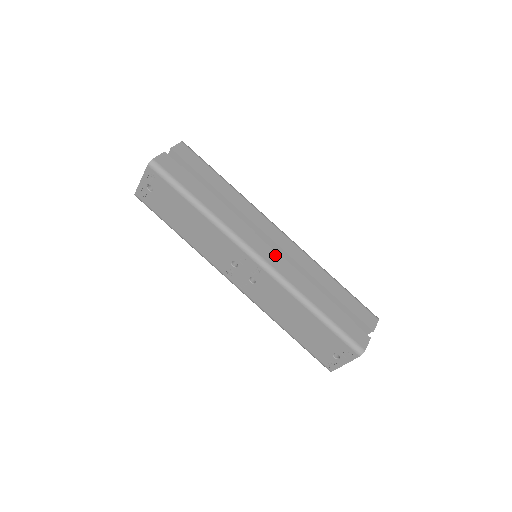
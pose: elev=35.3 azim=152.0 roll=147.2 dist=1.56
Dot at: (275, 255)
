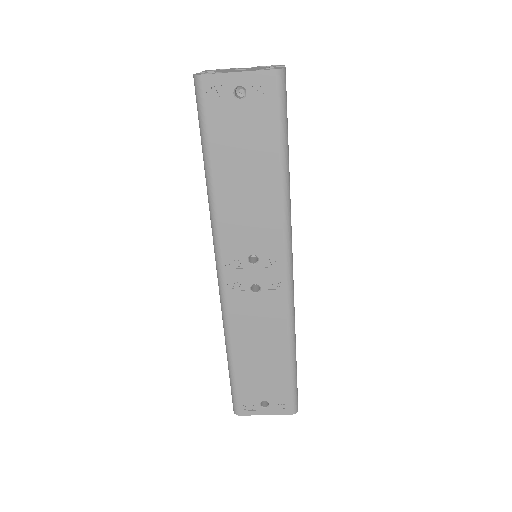
Dot at: occluded
